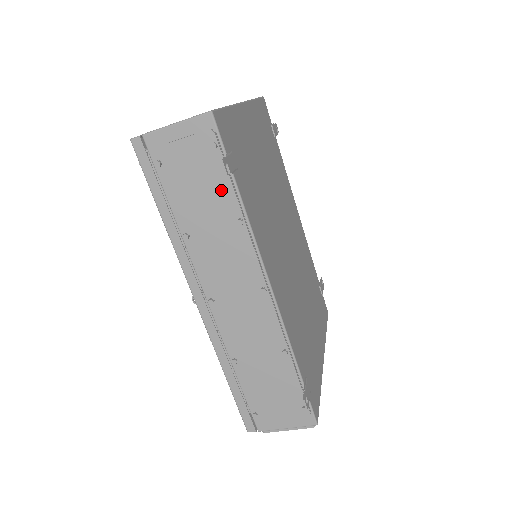
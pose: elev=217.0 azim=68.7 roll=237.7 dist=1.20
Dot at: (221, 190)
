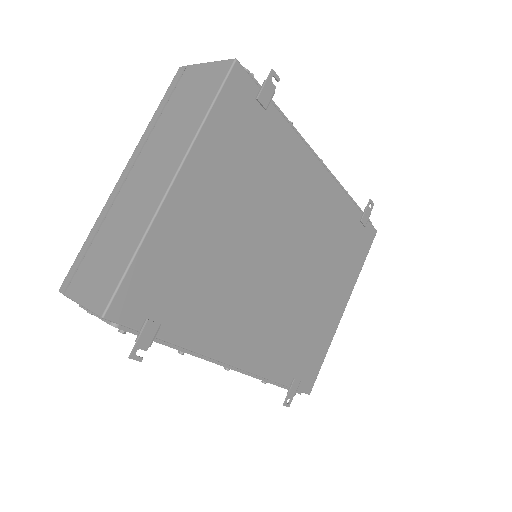
Dot at: occluded
